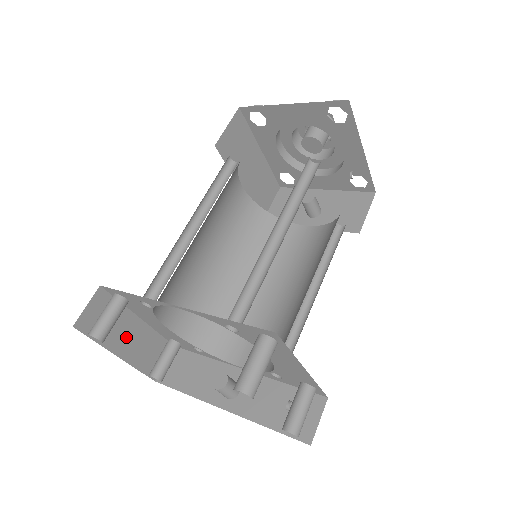
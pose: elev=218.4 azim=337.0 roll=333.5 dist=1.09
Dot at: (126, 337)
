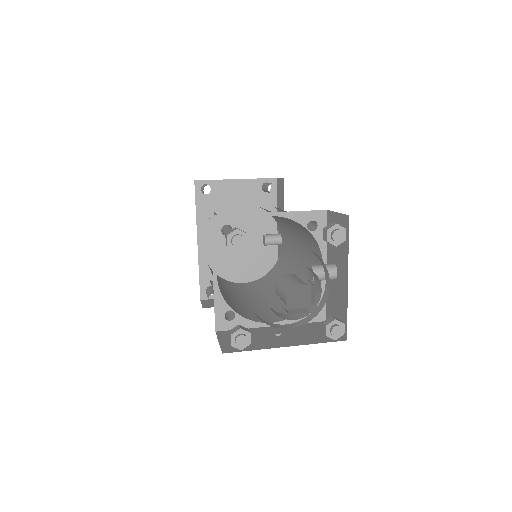
Dot at: occluded
